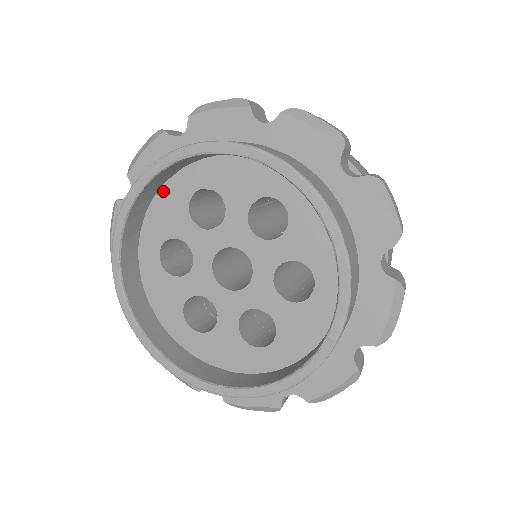
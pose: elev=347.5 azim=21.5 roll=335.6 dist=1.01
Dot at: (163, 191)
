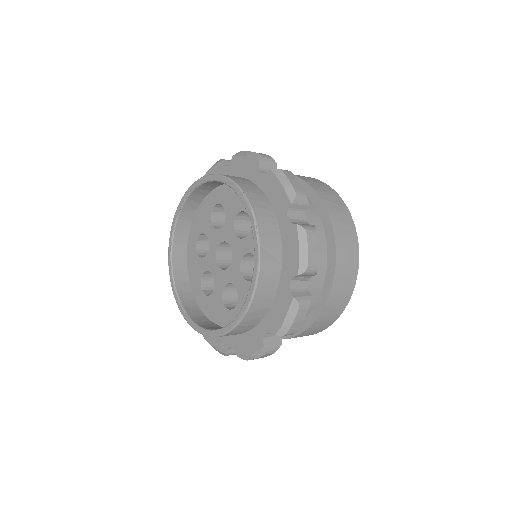
Dot at: (188, 262)
